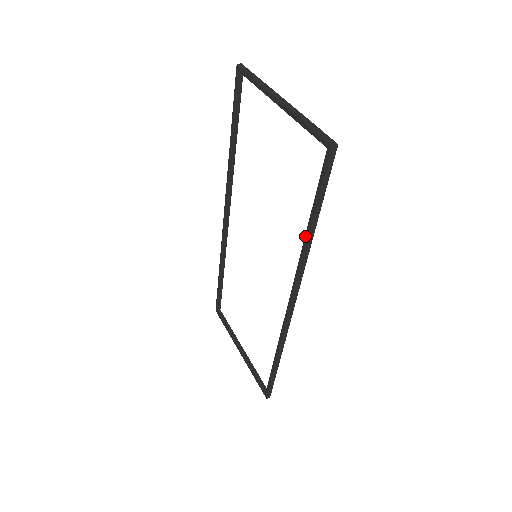
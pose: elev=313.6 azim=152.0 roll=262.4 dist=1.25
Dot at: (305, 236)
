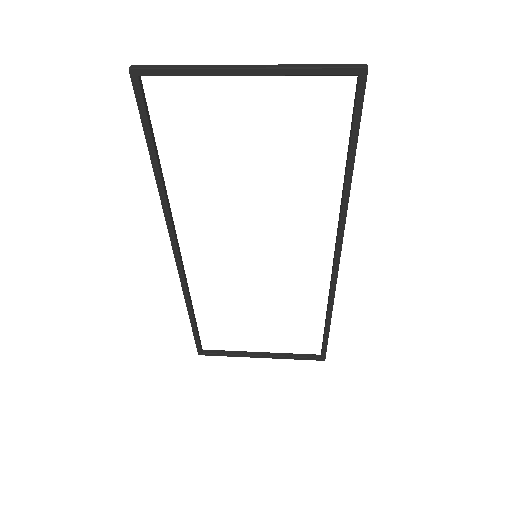
Dot at: (346, 182)
